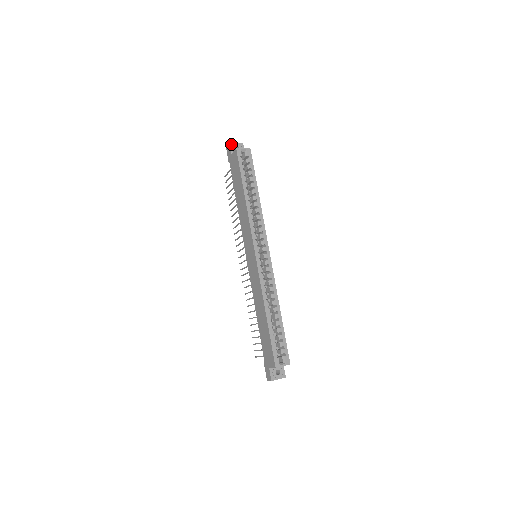
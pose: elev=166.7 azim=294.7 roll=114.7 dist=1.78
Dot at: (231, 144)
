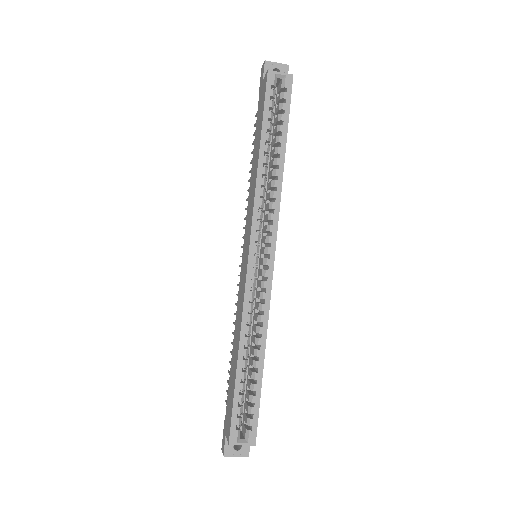
Dot at: (267, 63)
